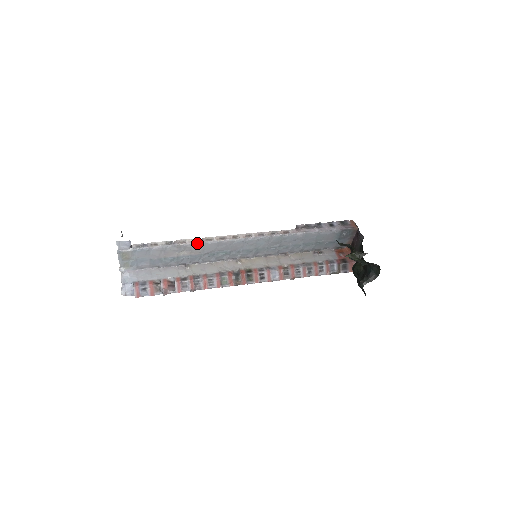
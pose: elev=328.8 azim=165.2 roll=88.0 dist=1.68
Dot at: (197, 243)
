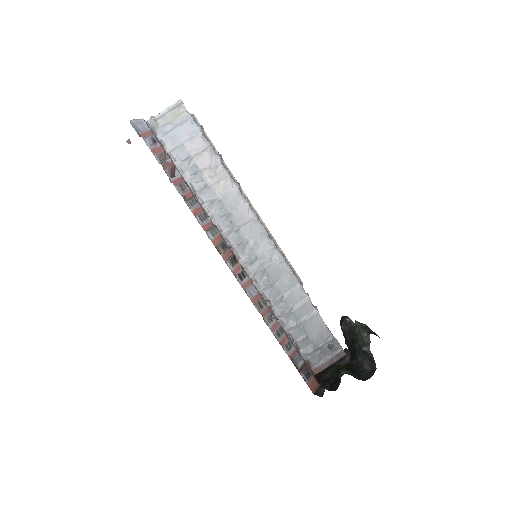
Dot at: (233, 182)
